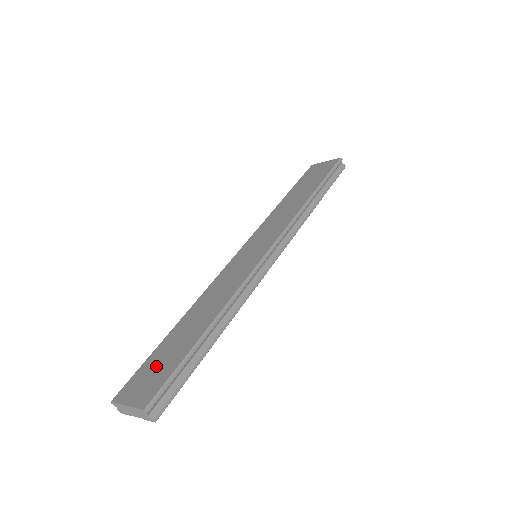
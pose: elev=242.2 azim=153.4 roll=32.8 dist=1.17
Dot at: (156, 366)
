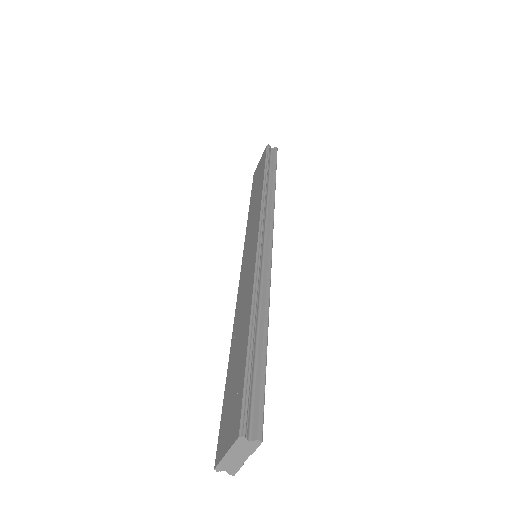
Dot at: (230, 400)
